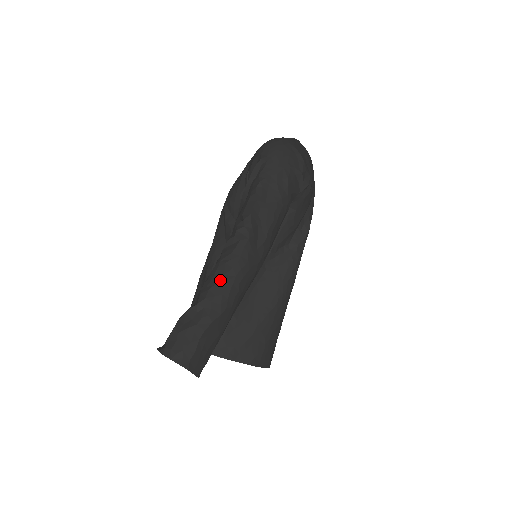
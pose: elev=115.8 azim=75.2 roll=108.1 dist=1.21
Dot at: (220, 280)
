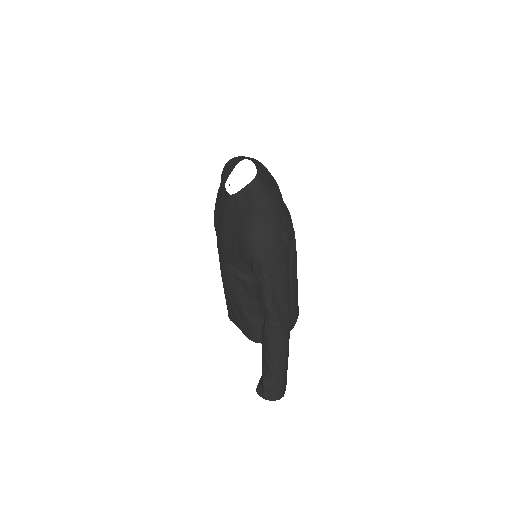
Dot at: (277, 355)
